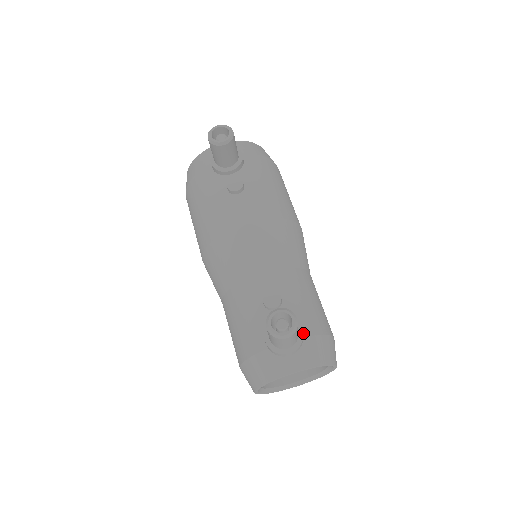
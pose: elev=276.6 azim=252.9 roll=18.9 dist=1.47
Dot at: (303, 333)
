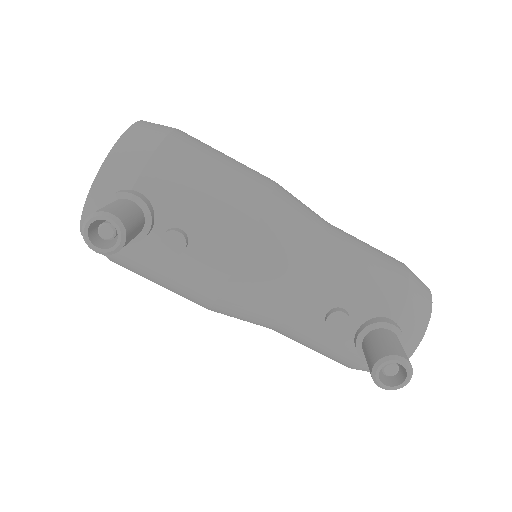
Dot at: (393, 320)
